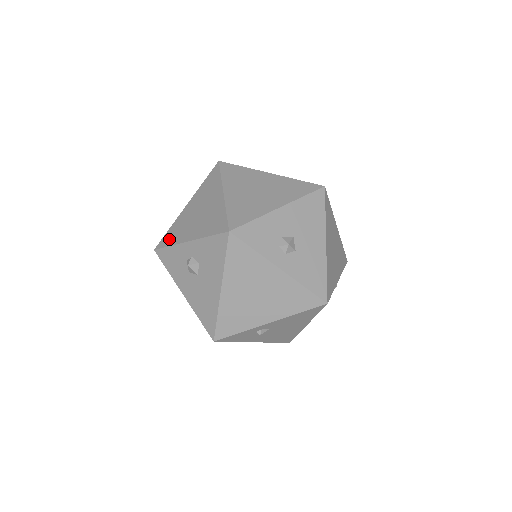
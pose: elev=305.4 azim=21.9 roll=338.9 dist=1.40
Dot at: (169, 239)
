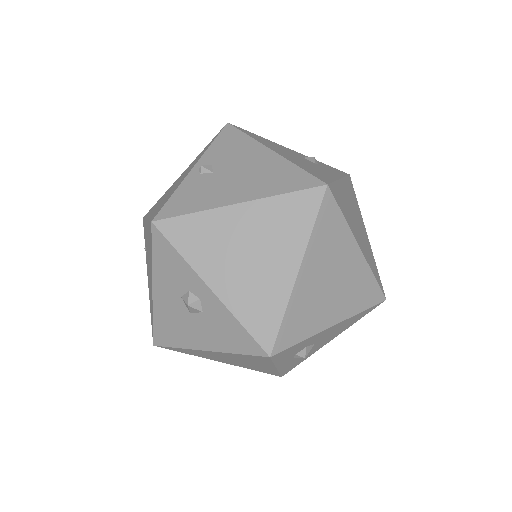
Dot at: (184, 238)
